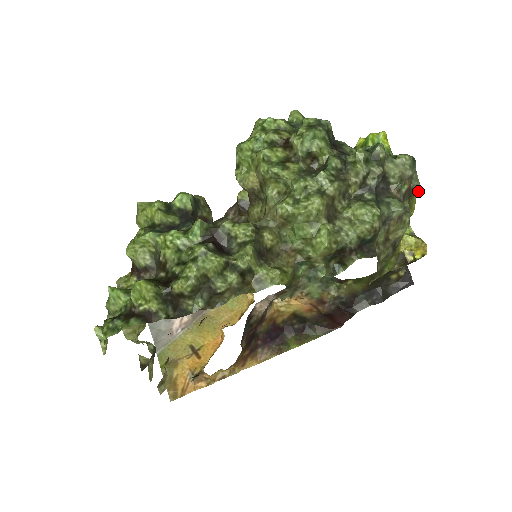
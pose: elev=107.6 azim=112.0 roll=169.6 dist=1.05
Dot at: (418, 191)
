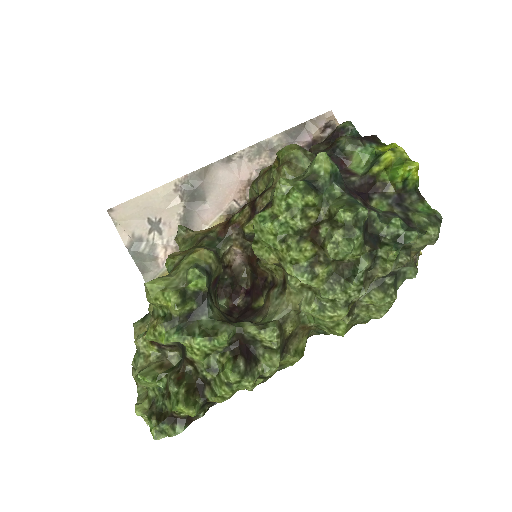
Dot at: occluded
